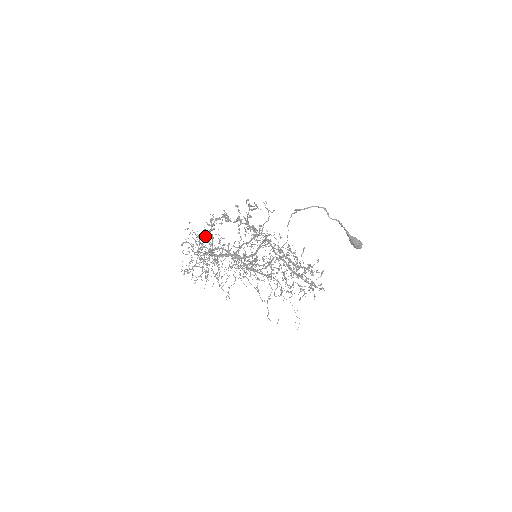
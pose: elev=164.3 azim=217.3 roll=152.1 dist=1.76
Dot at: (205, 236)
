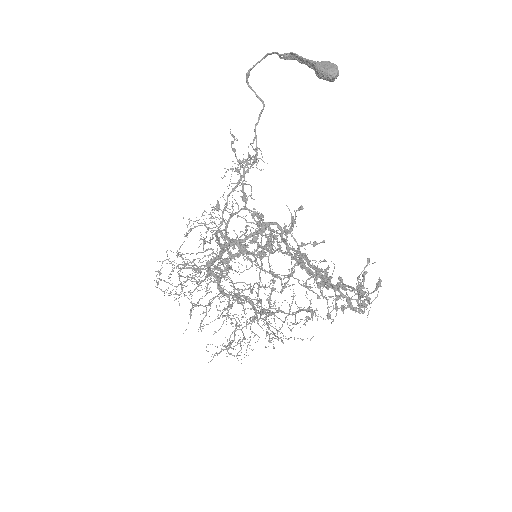
Dot at: occluded
